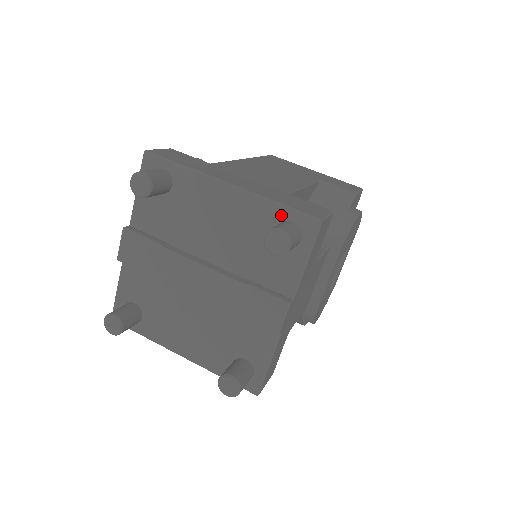
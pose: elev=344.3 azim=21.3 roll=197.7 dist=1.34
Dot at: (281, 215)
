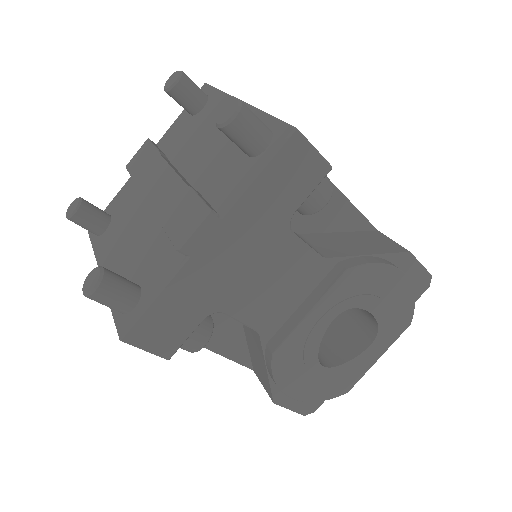
Dot at: occluded
